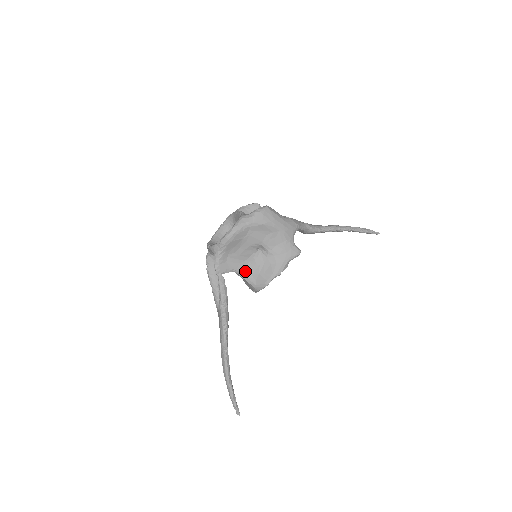
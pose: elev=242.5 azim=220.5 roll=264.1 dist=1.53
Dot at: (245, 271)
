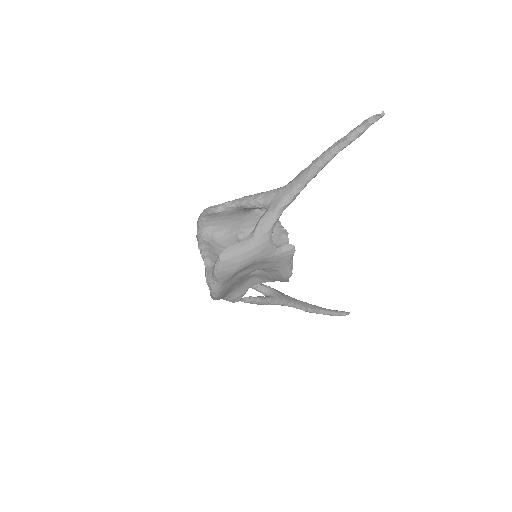
Dot at: (258, 281)
